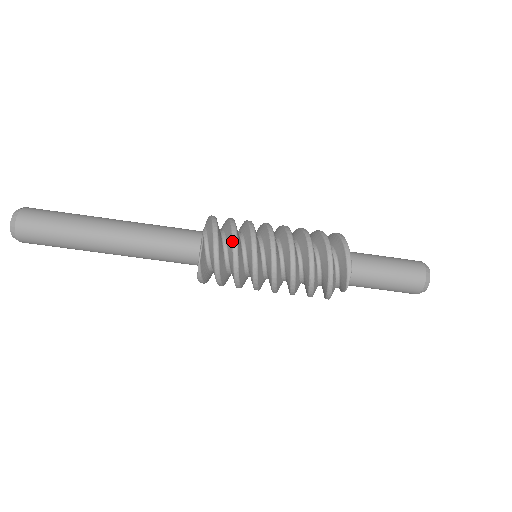
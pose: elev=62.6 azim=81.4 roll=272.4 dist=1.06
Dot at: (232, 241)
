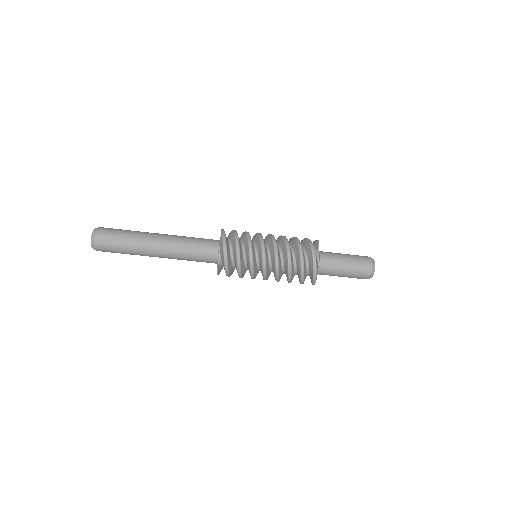
Dot at: (237, 270)
